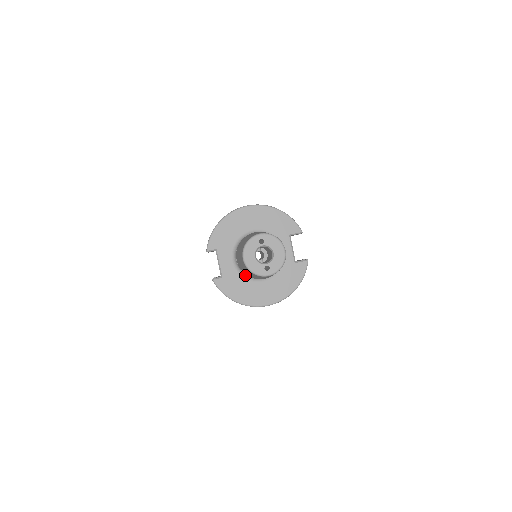
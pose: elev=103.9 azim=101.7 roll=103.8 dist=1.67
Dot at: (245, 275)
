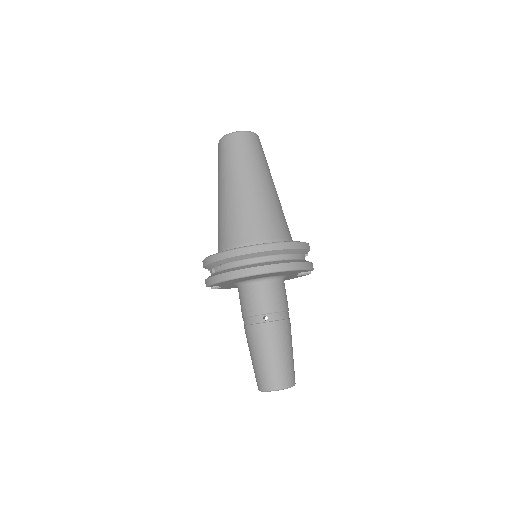
Dot at: occluded
